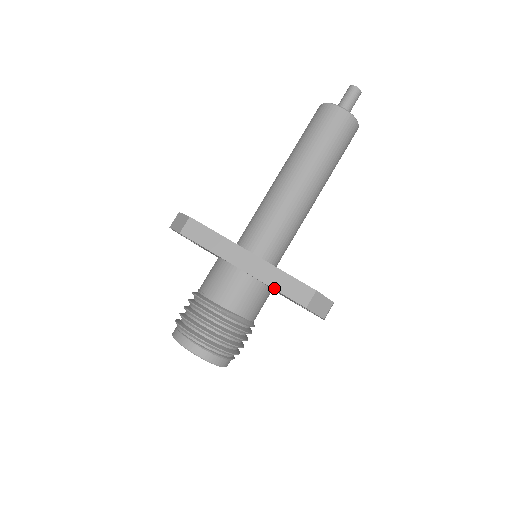
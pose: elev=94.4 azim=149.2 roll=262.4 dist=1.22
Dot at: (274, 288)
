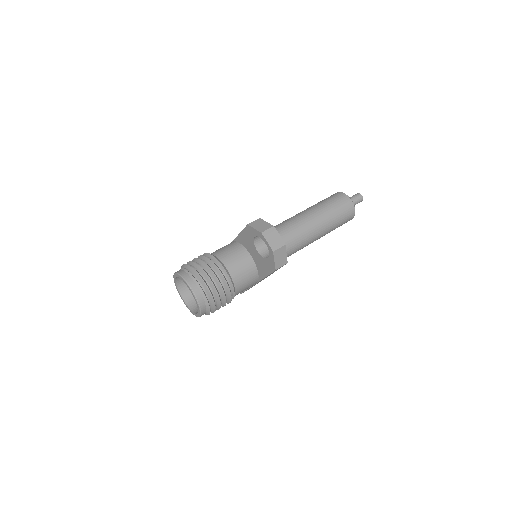
Dot at: (240, 233)
